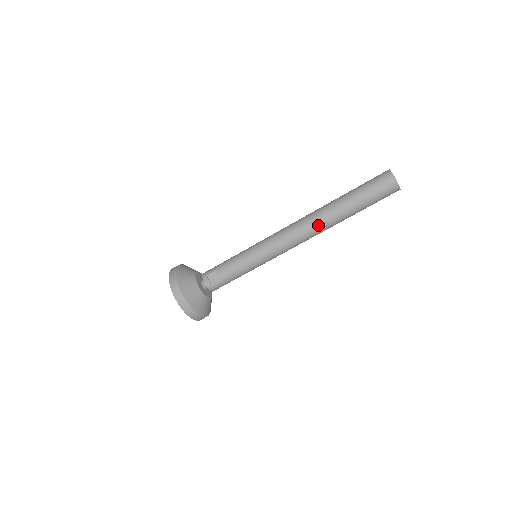
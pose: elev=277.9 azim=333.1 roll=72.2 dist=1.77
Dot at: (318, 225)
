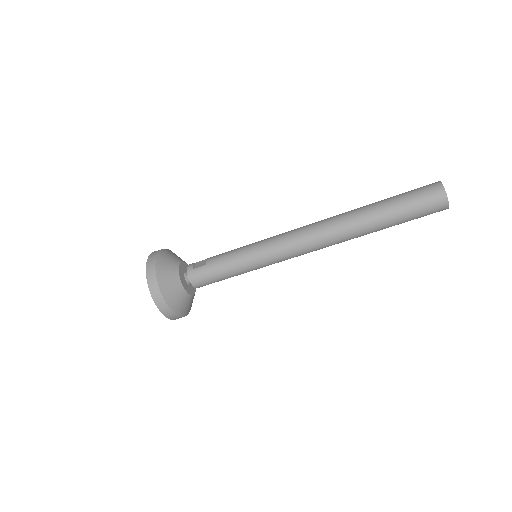
Dot at: (335, 221)
